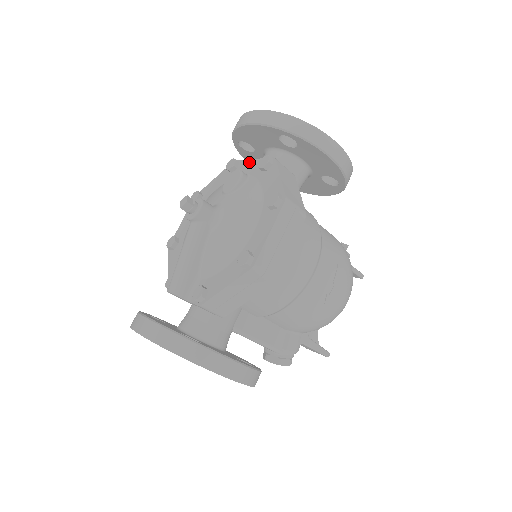
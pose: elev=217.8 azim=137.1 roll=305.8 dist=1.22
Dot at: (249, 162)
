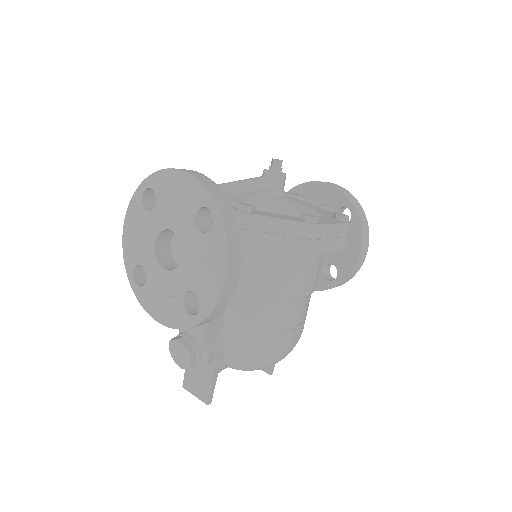
Dot at: occluded
